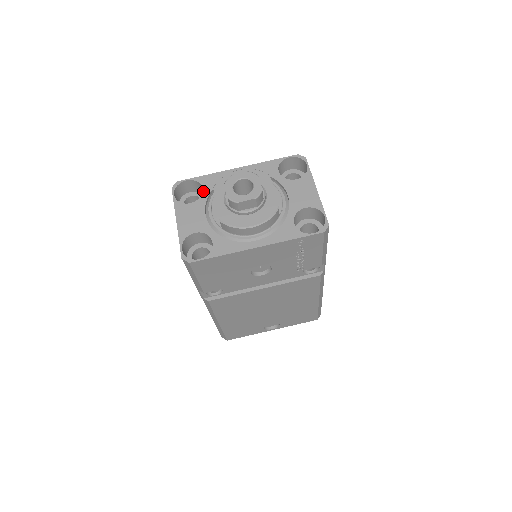
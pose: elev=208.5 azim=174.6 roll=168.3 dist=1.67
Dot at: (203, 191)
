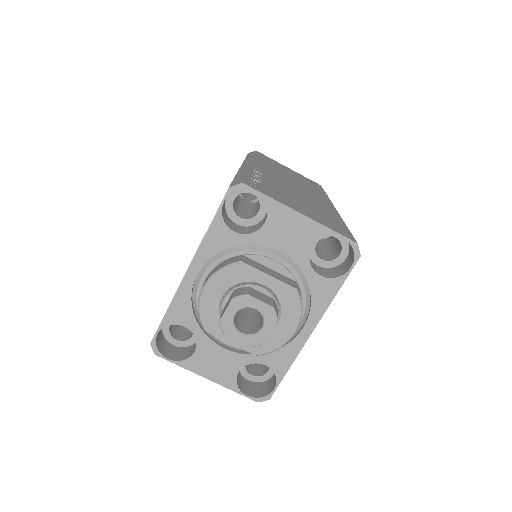
Dot at: (189, 329)
